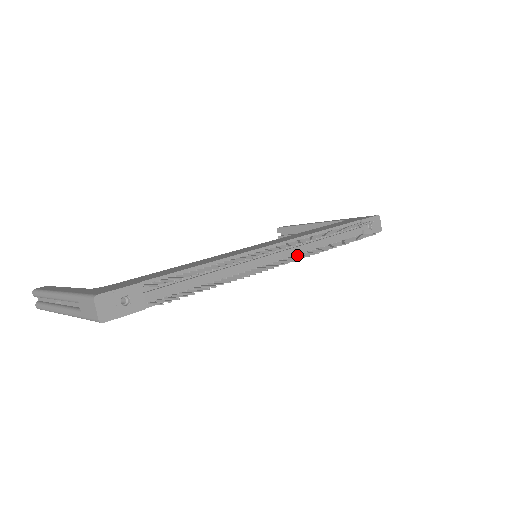
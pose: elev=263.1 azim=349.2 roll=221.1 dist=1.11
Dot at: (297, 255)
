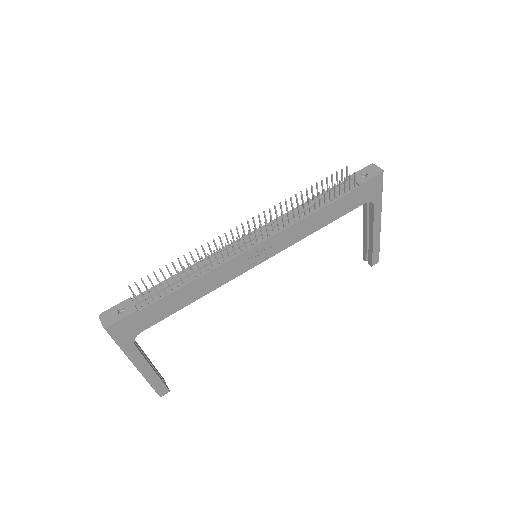
Dot at: (278, 230)
